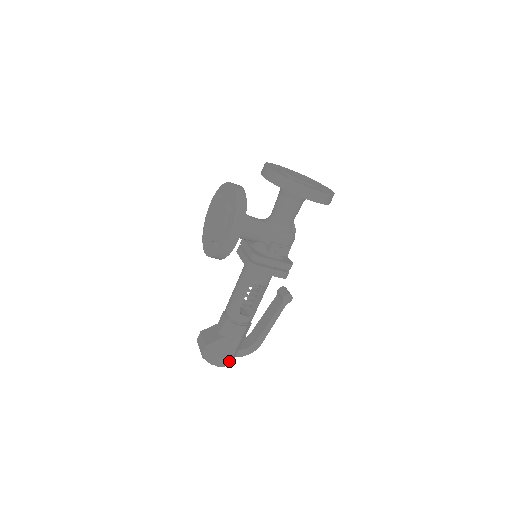
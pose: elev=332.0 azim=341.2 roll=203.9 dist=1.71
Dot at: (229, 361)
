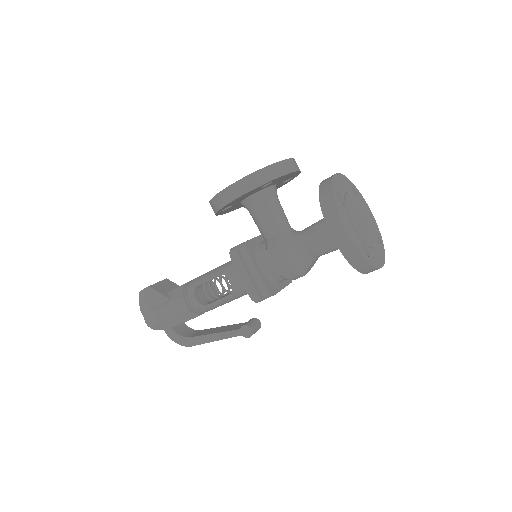
Dot at: (154, 324)
